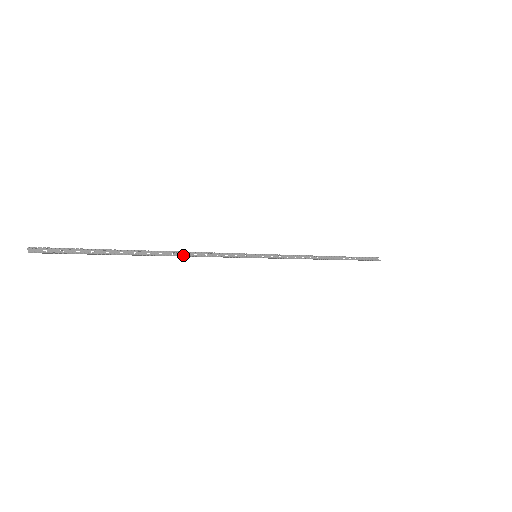
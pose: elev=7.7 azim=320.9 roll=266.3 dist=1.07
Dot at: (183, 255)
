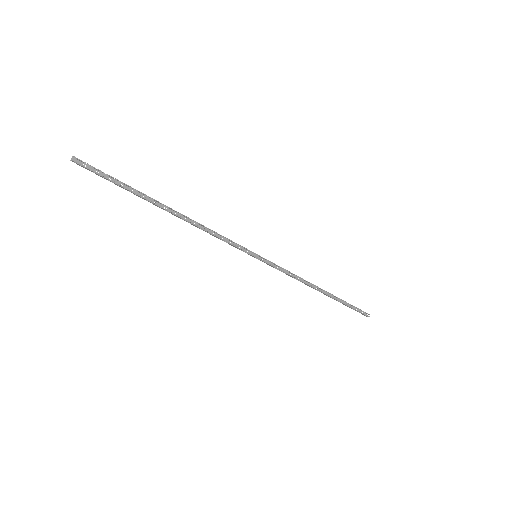
Dot at: (193, 224)
